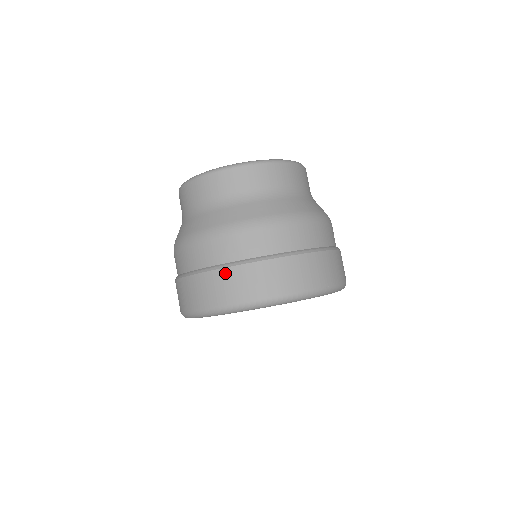
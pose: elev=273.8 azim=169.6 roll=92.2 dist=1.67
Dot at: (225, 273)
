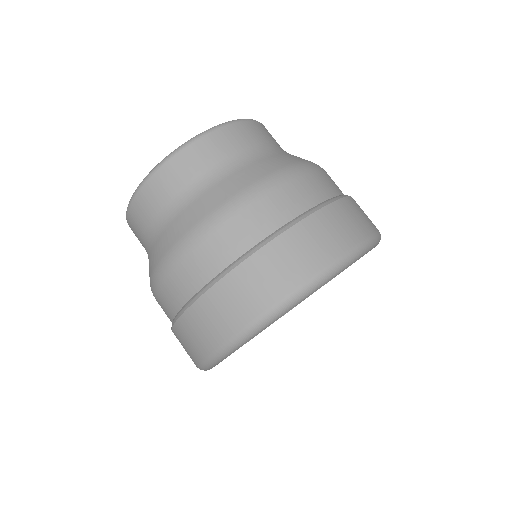
Dot at: (230, 281)
